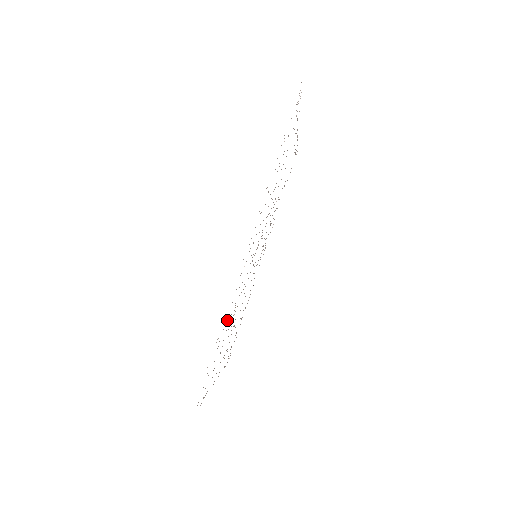
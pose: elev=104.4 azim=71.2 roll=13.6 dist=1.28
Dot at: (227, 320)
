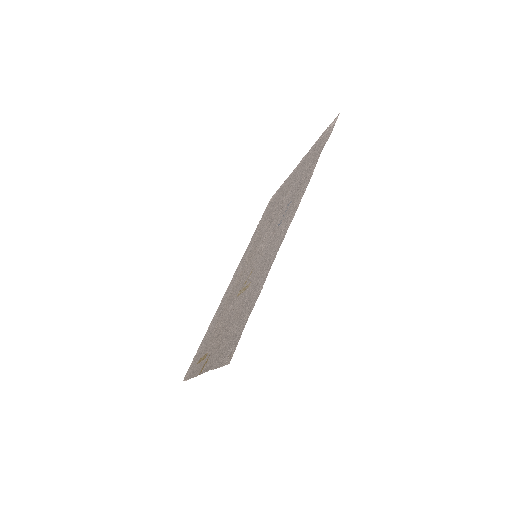
Dot at: (257, 284)
